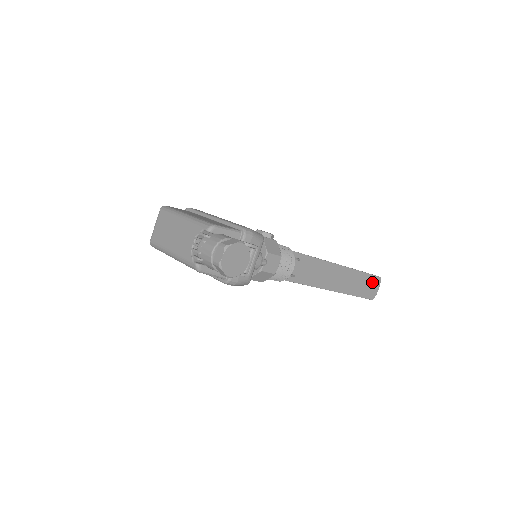
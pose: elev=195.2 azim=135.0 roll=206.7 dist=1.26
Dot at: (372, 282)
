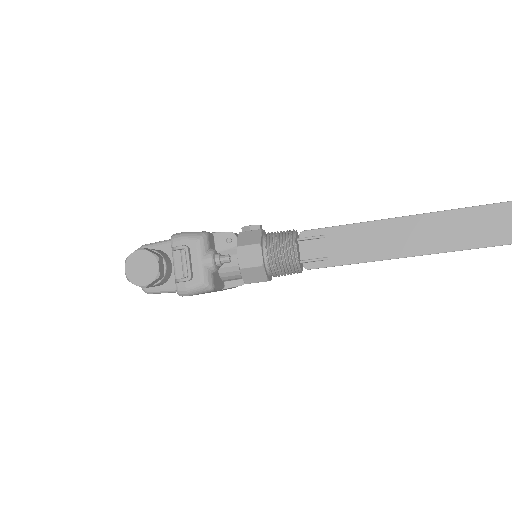
Dot at: out of frame
